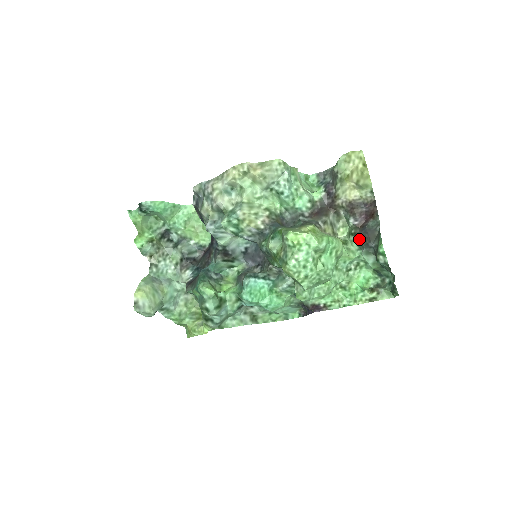
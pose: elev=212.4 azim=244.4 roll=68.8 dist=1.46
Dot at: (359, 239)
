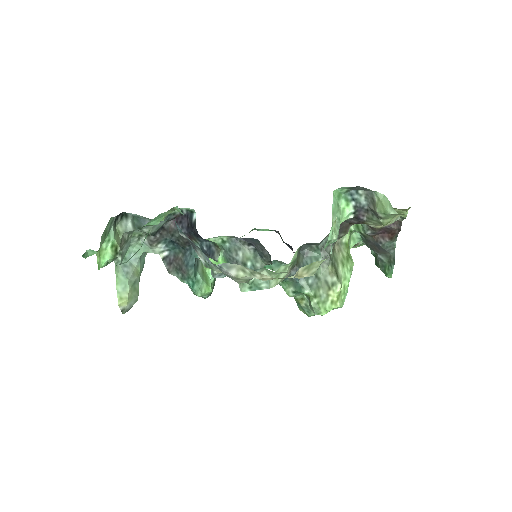
Dot at: (367, 241)
